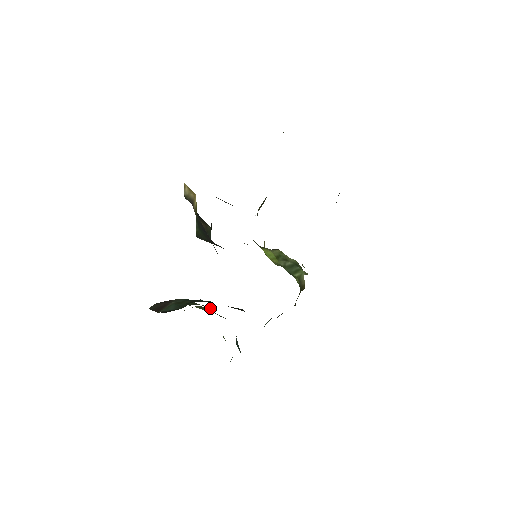
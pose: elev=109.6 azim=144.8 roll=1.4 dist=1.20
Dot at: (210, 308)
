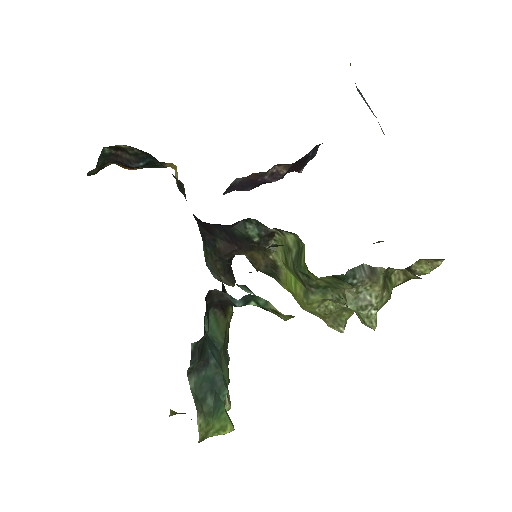
Dot at: occluded
